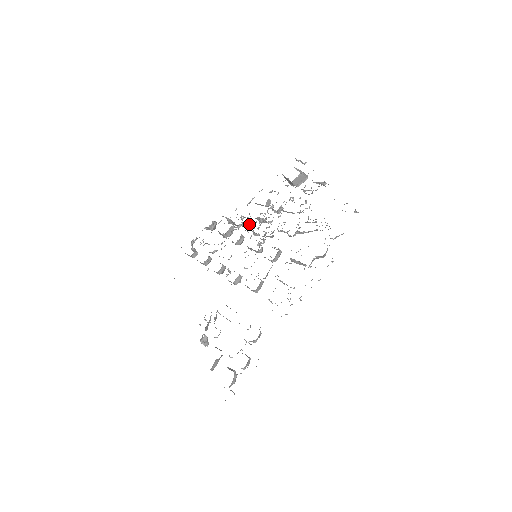
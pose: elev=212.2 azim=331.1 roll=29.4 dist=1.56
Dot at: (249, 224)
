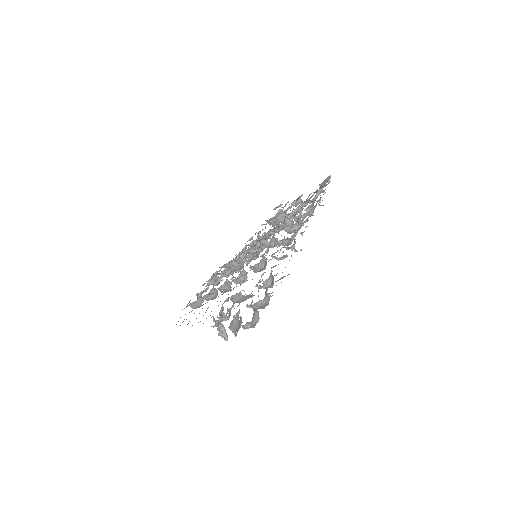
Dot at: (245, 251)
